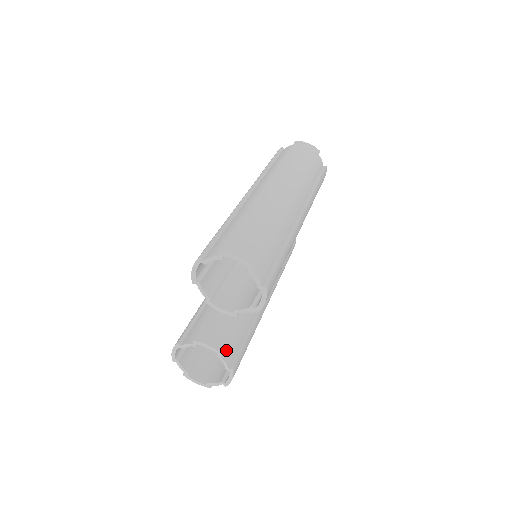
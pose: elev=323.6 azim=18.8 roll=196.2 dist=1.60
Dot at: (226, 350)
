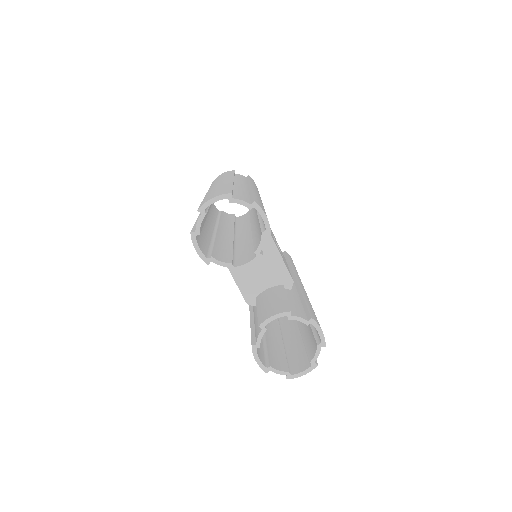
Dot at: (292, 312)
